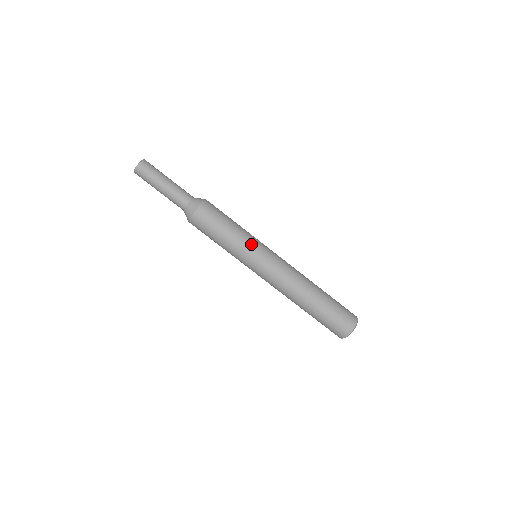
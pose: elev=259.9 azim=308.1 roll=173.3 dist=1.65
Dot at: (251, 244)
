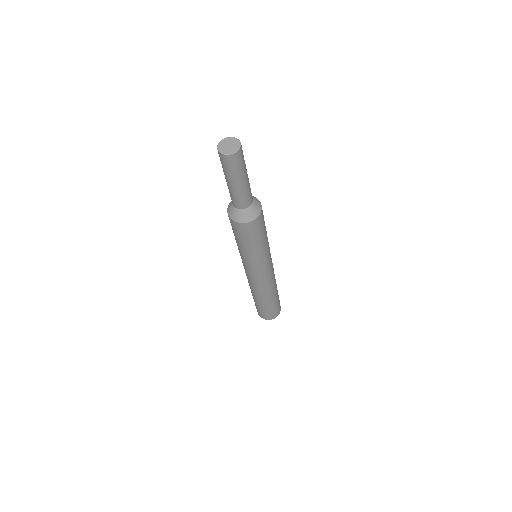
Dot at: (269, 251)
